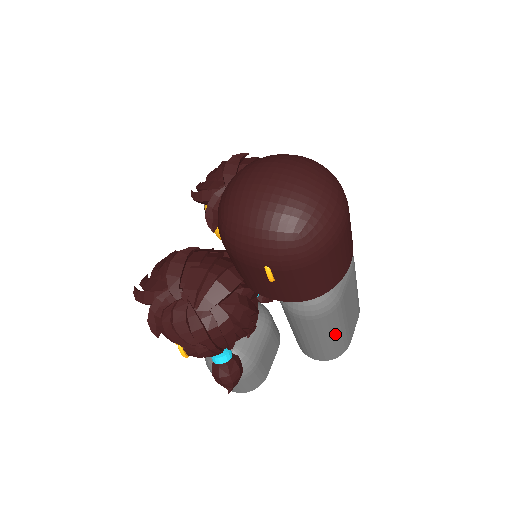
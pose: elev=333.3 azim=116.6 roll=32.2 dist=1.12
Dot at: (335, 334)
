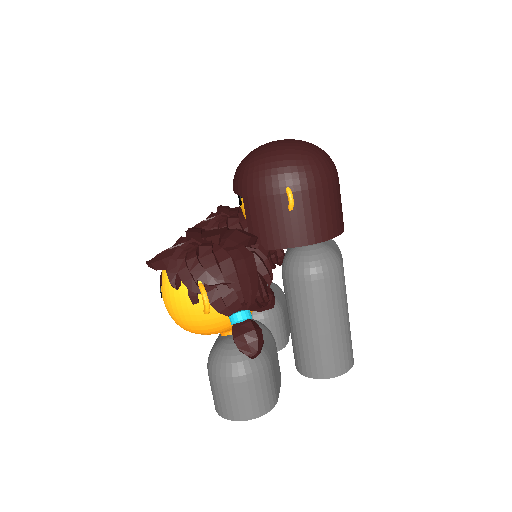
Dot at: (342, 319)
